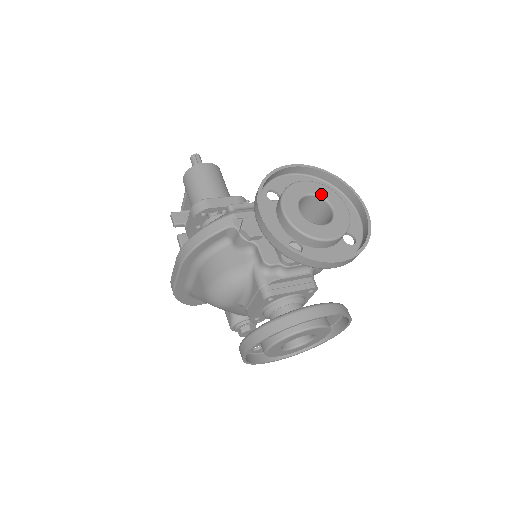
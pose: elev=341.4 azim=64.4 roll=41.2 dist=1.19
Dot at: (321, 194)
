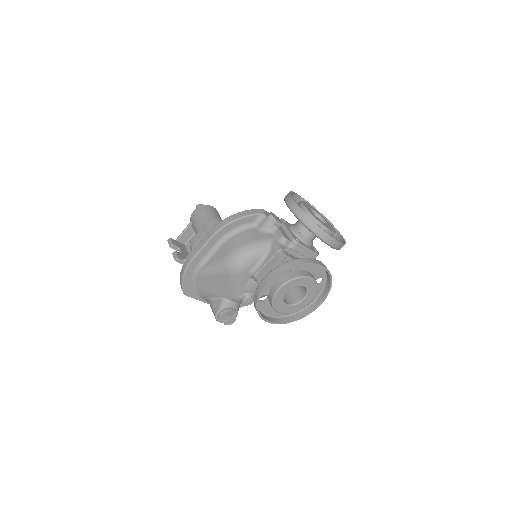
Dot at: (319, 213)
